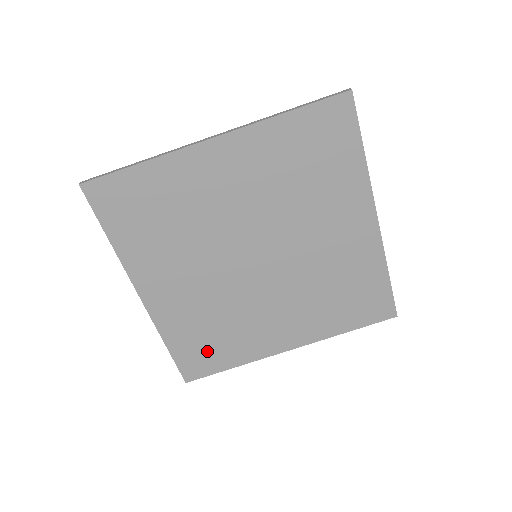
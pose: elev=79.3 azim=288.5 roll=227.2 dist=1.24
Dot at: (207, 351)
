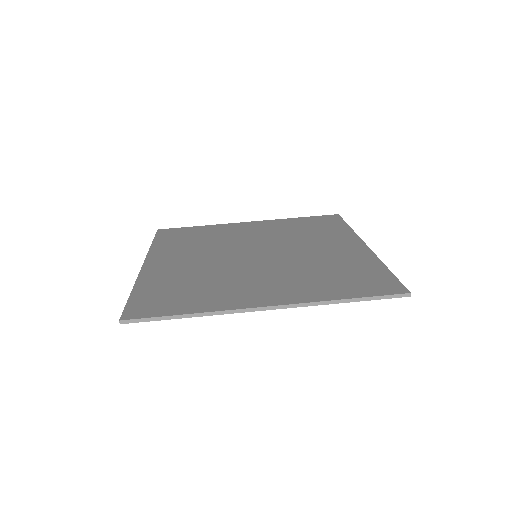
Dot at: (169, 298)
